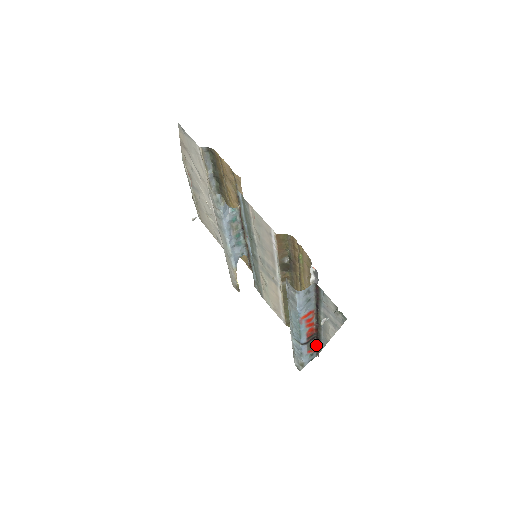
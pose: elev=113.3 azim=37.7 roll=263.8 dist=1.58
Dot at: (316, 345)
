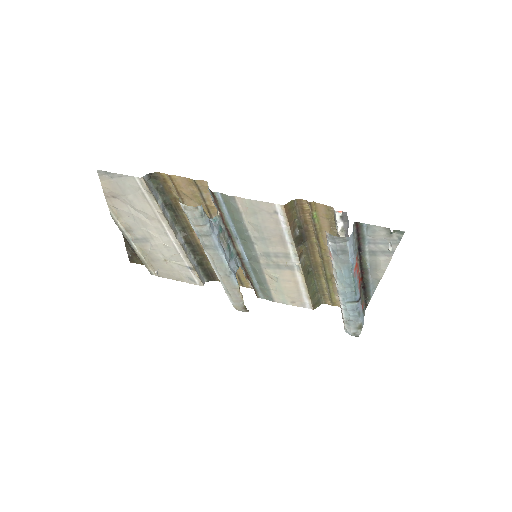
Dot at: (363, 297)
